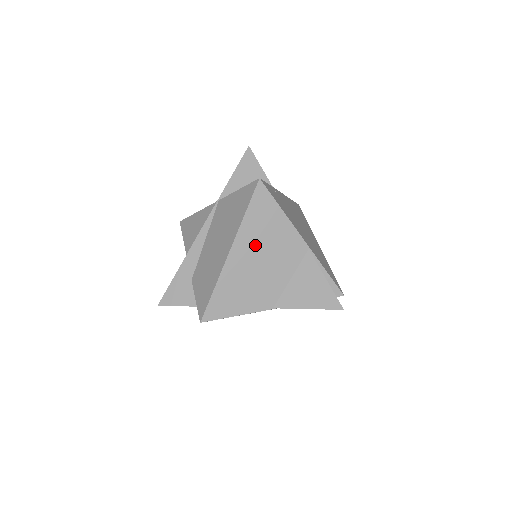
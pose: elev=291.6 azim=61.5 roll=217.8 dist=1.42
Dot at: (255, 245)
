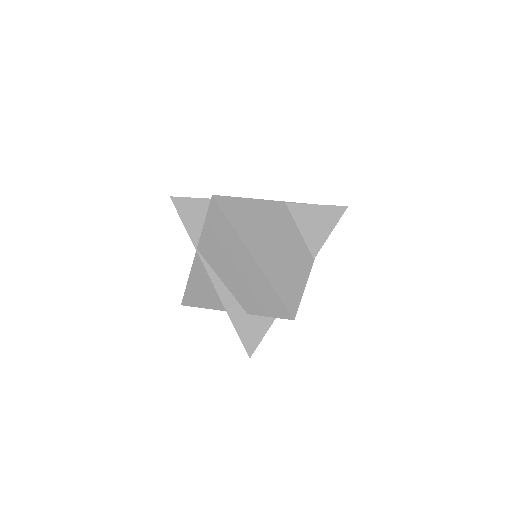
Dot at: (260, 236)
